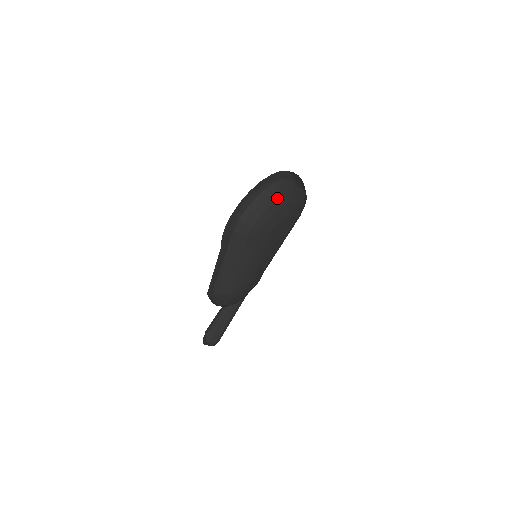
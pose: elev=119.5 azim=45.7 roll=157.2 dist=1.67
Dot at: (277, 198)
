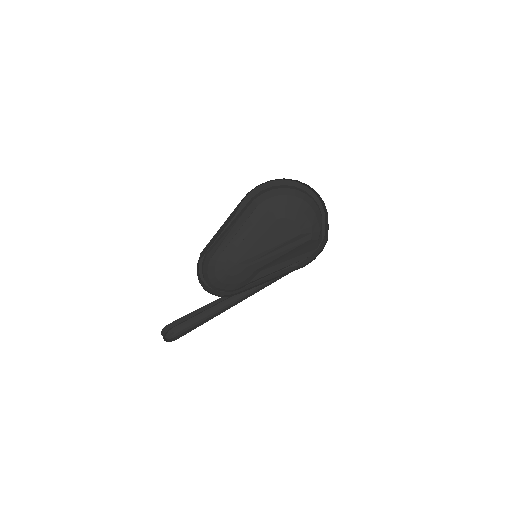
Dot at: (298, 196)
